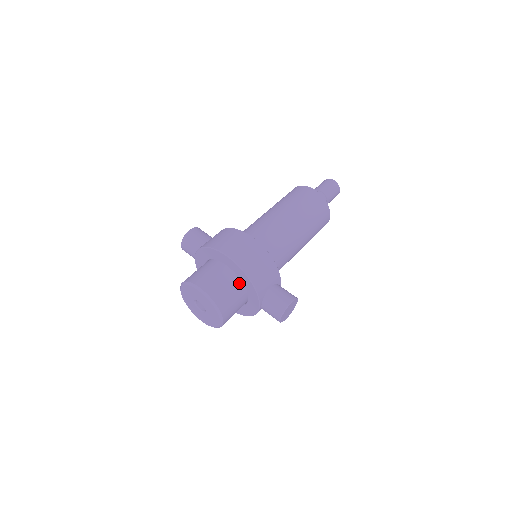
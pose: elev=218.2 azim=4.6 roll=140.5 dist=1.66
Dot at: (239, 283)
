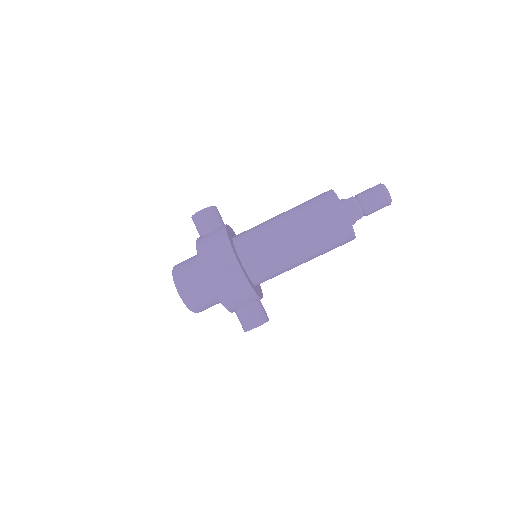
Dot at: occluded
